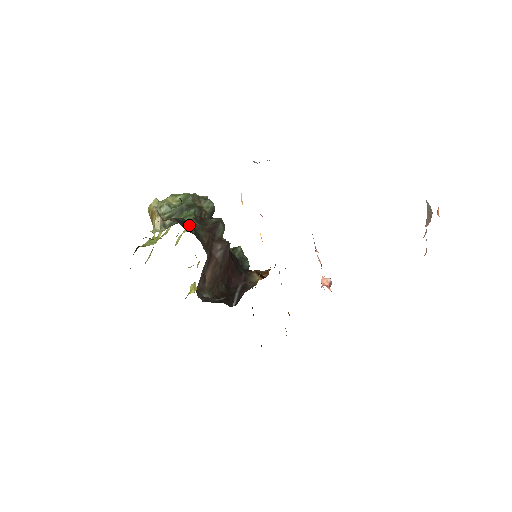
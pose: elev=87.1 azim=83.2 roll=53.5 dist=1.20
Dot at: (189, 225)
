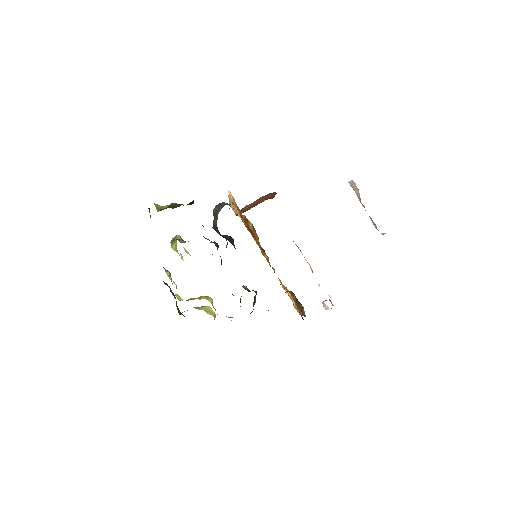
Dot at: occluded
